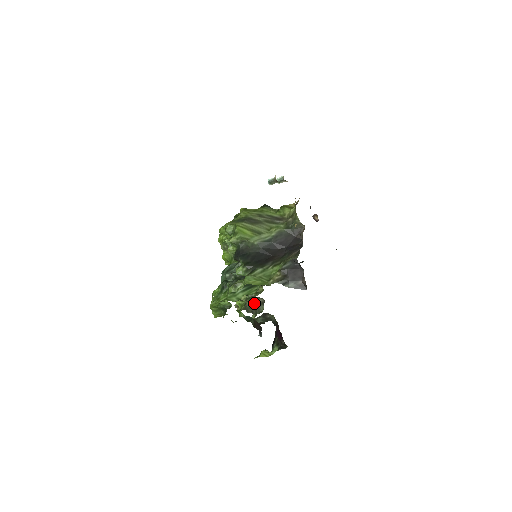
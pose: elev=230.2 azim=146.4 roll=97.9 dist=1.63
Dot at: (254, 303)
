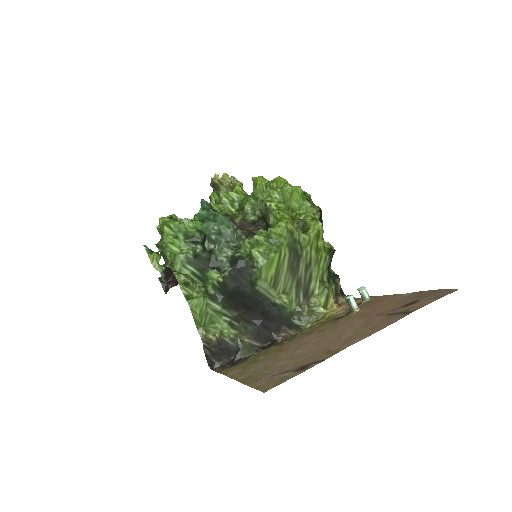
Dot at: occluded
